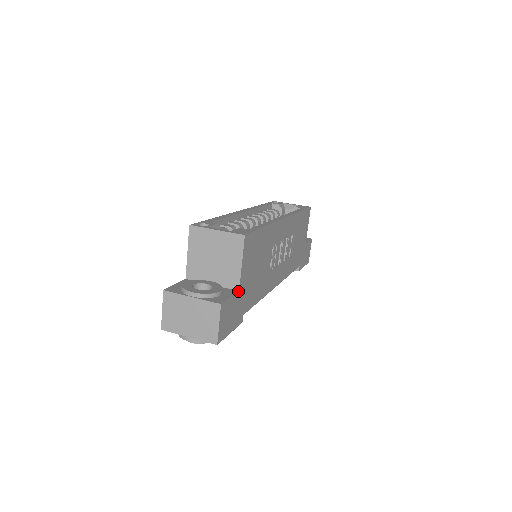
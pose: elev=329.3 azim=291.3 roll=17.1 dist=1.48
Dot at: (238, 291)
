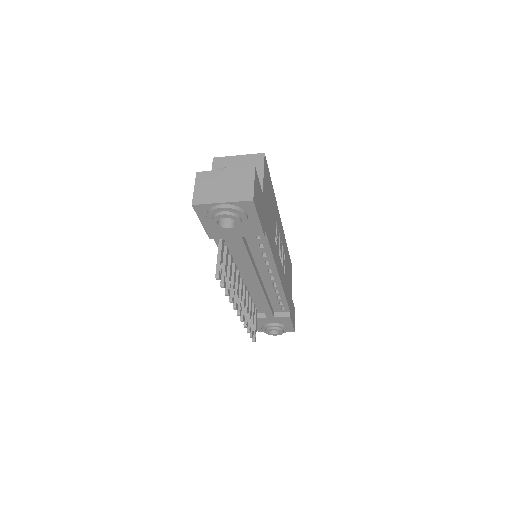
Dot at: (262, 192)
